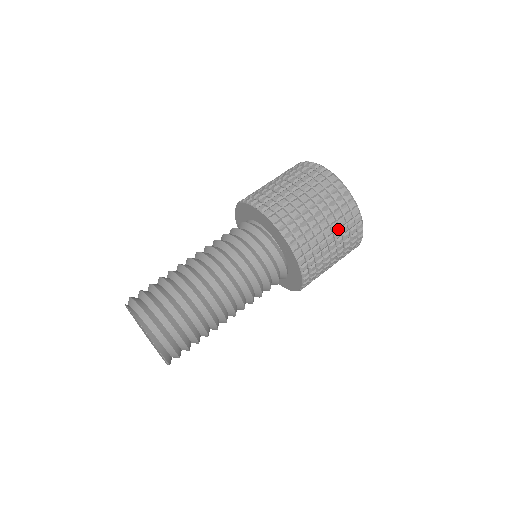
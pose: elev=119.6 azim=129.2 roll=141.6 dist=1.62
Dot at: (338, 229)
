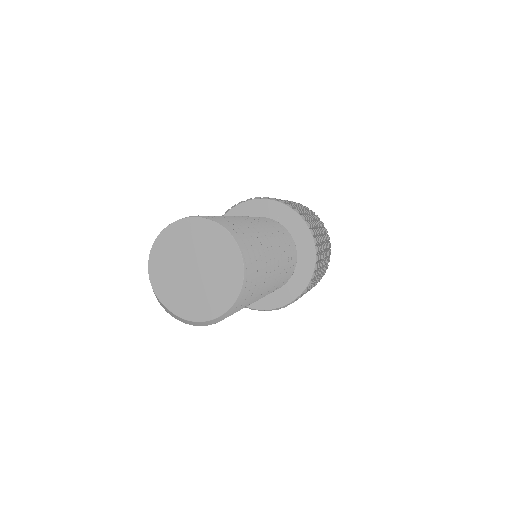
Dot at: occluded
